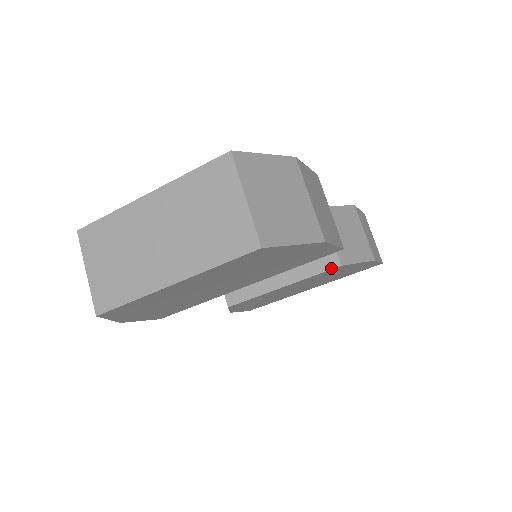
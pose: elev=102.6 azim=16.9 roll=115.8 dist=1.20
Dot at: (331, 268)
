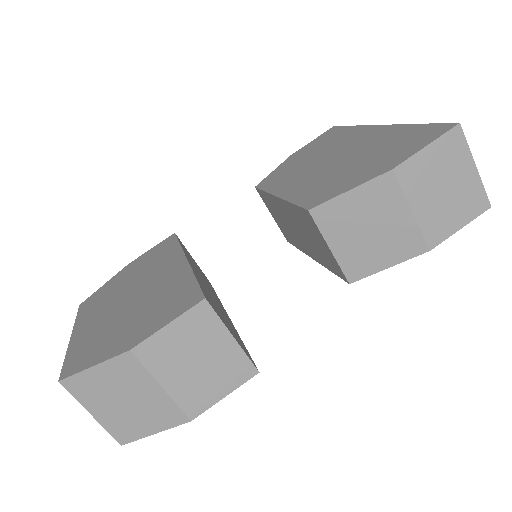
Dot at: (342, 278)
